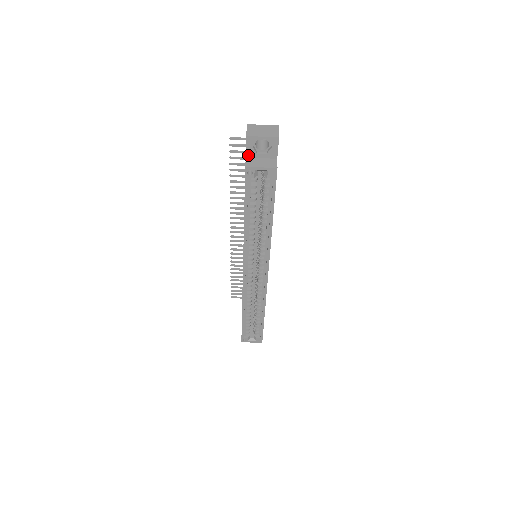
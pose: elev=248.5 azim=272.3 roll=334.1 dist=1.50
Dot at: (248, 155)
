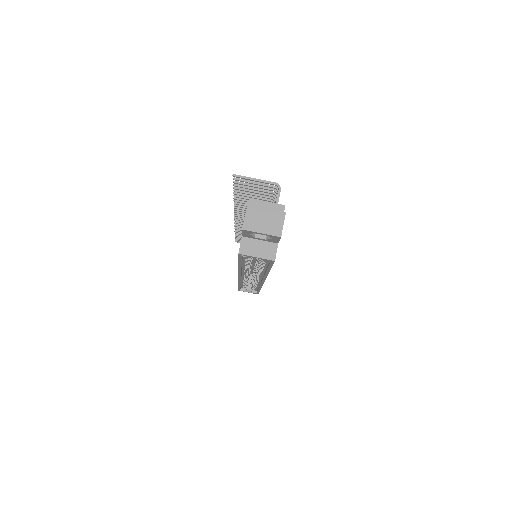
Dot at: (245, 236)
